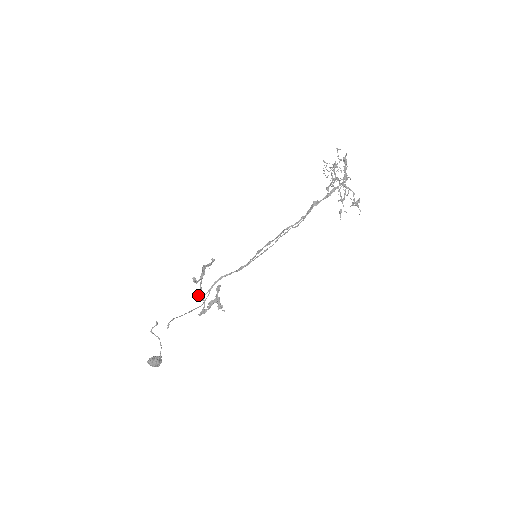
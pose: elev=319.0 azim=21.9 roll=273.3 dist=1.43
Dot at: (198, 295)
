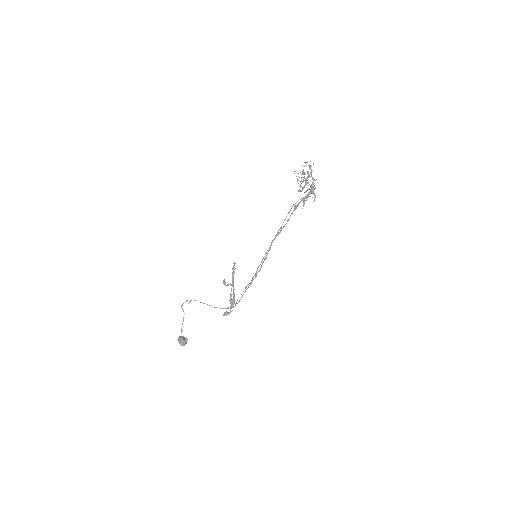
Dot at: (230, 301)
